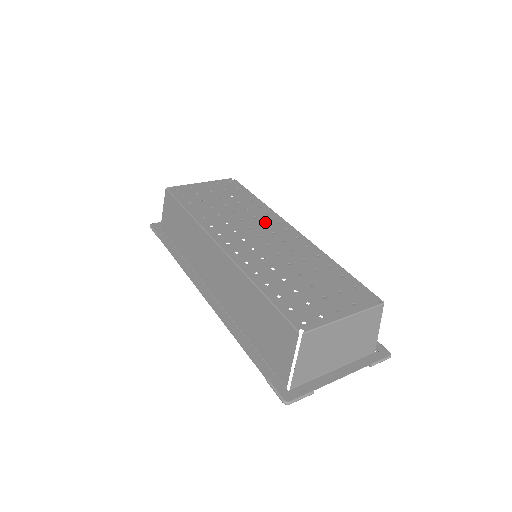
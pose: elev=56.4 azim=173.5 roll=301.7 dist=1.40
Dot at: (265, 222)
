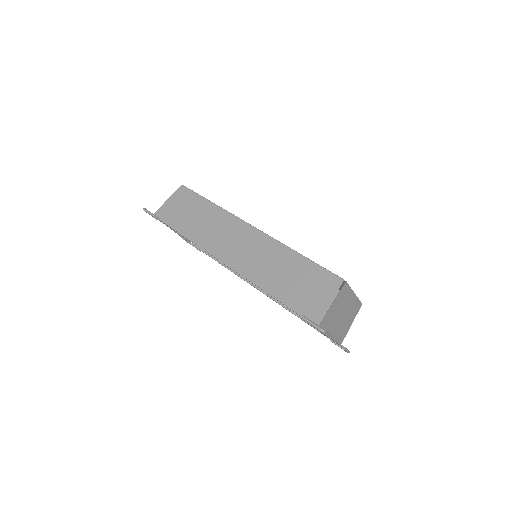
Dot at: occluded
